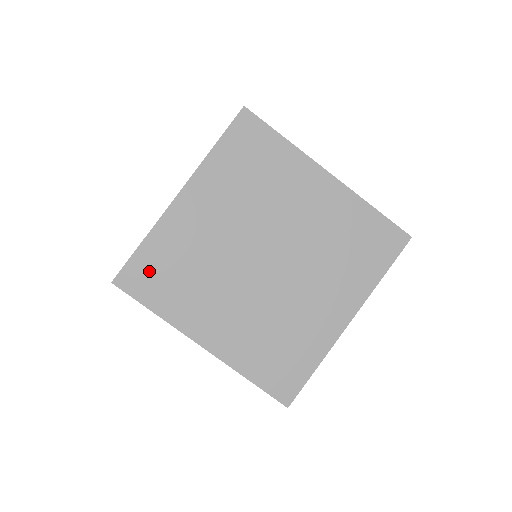
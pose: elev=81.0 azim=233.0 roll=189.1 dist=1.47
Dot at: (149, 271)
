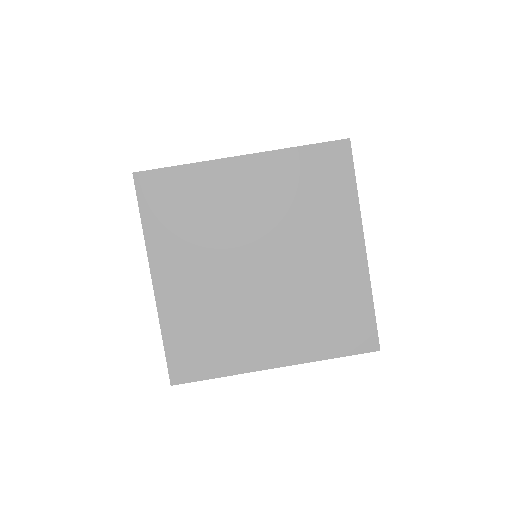
Dot at: (187, 353)
